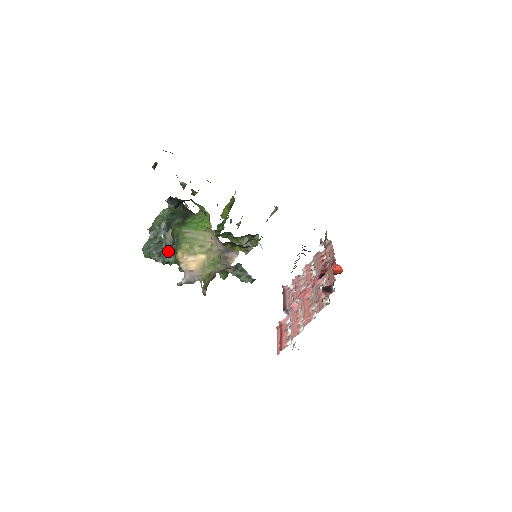
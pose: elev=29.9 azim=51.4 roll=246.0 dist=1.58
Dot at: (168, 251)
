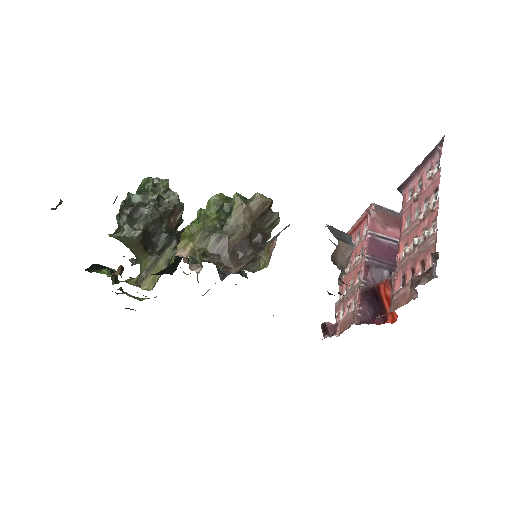
Dot at: occluded
